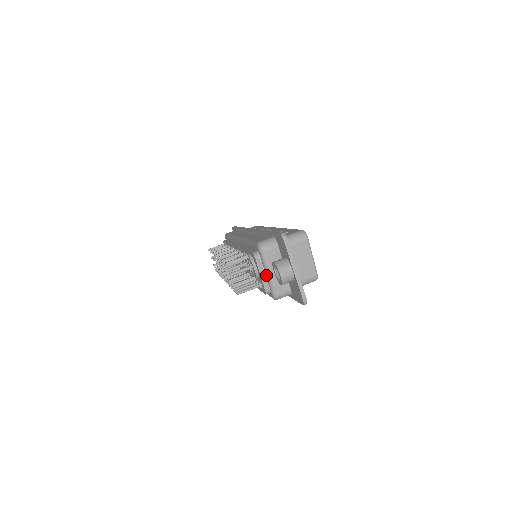
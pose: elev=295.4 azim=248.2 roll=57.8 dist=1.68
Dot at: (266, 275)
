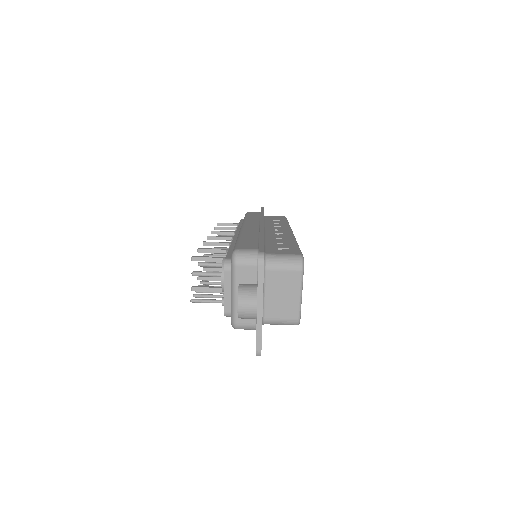
Dot at: (231, 294)
